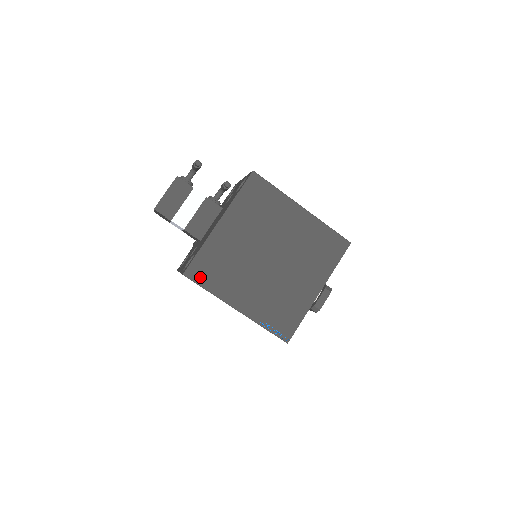
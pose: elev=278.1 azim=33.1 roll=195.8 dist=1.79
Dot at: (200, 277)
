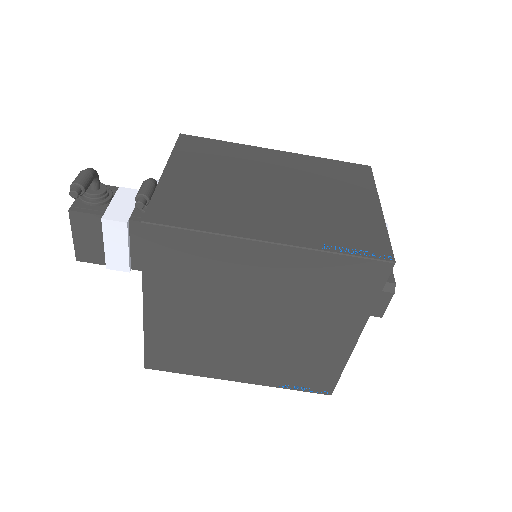
Dot at: (168, 366)
